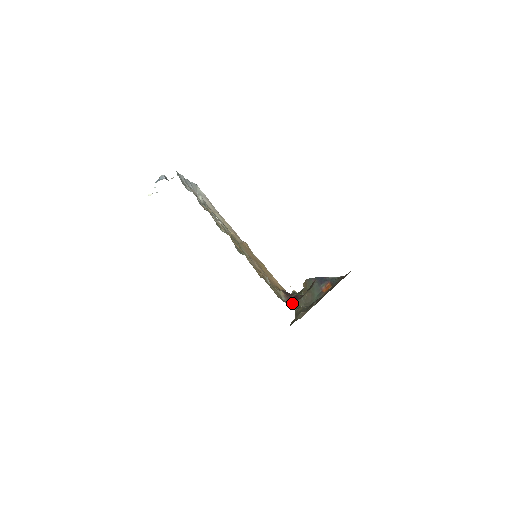
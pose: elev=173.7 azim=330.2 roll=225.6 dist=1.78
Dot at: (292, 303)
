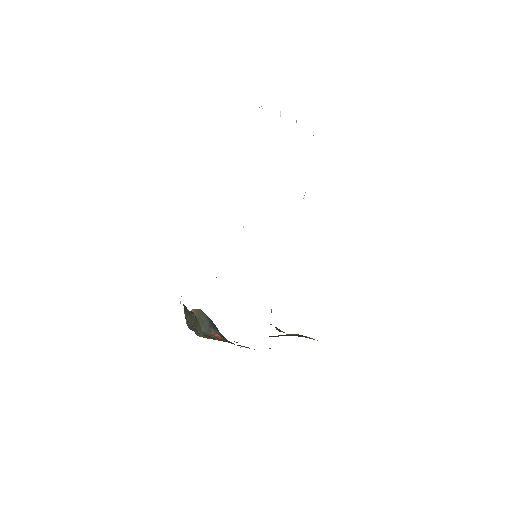
Dot at: (278, 329)
